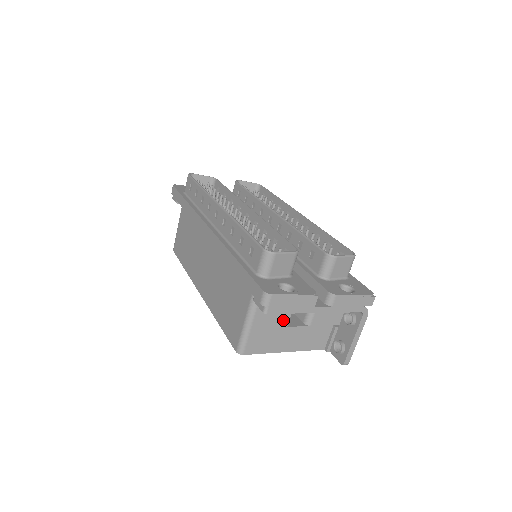
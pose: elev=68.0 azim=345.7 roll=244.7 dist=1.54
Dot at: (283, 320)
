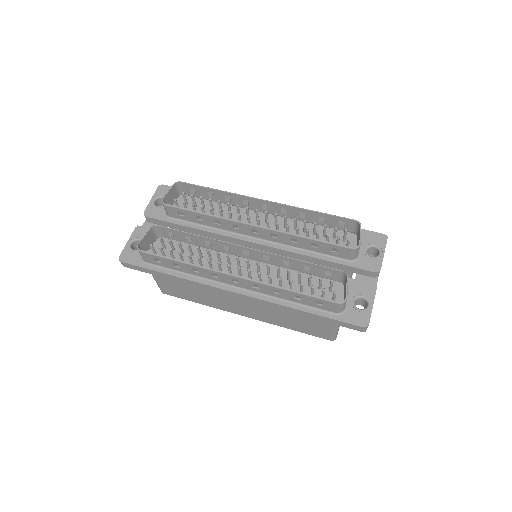
Dot at: occluded
